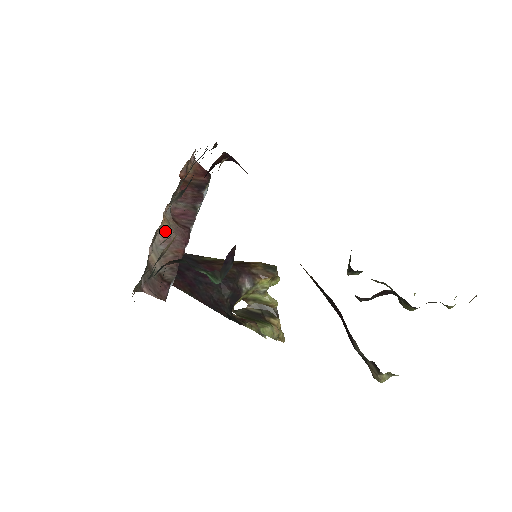
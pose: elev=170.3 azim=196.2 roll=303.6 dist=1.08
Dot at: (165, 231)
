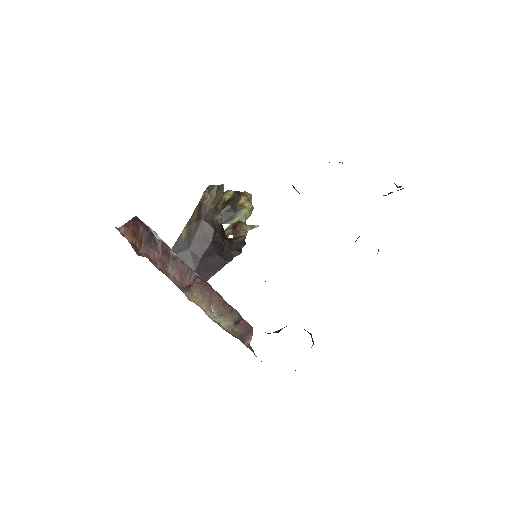
Dot at: (204, 305)
